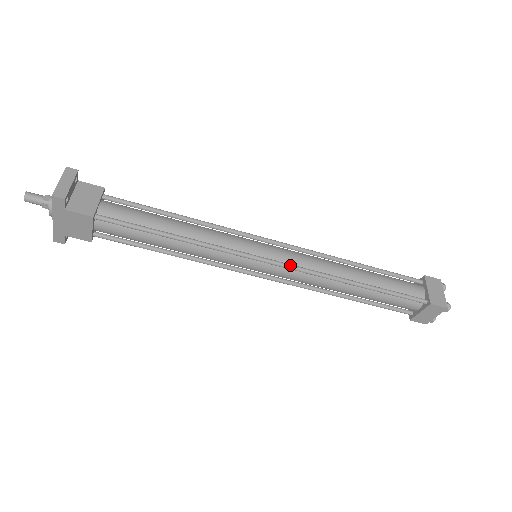
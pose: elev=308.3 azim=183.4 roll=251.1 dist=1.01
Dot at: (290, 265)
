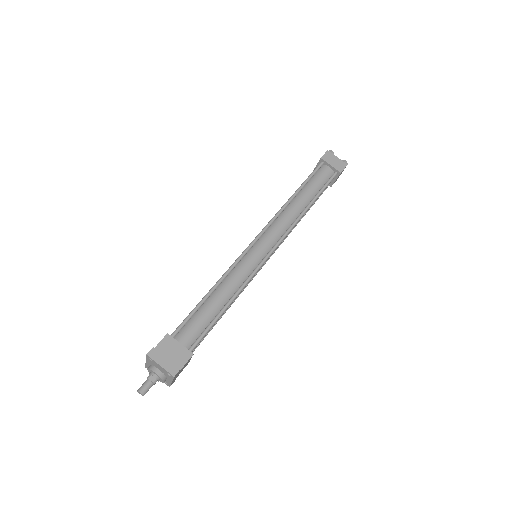
Dot at: (280, 241)
